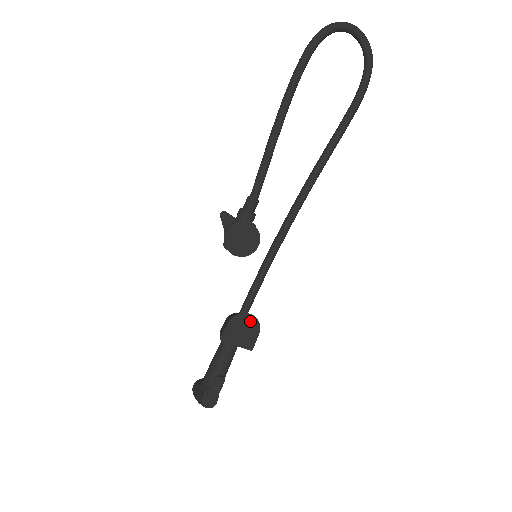
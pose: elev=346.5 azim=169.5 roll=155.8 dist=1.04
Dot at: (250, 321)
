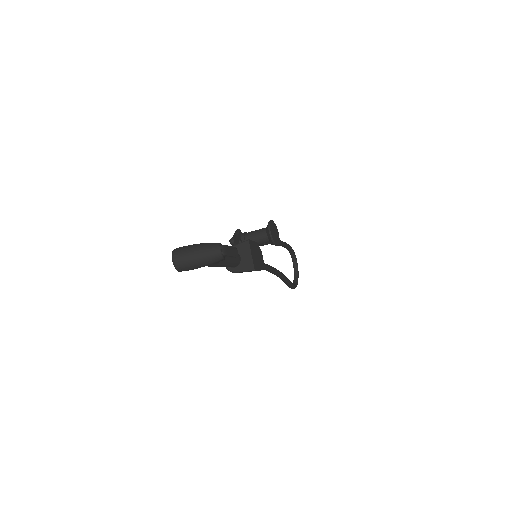
Dot at: (261, 259)
